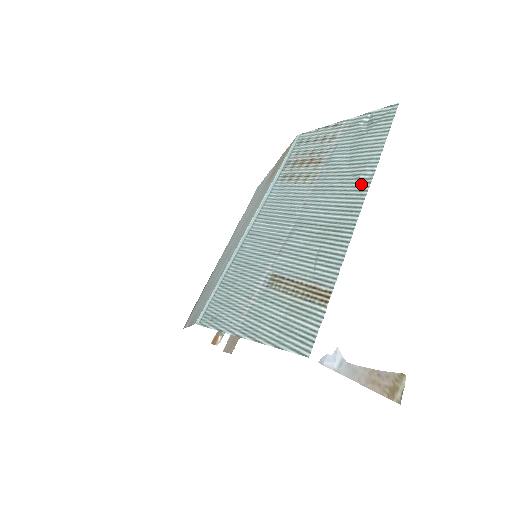
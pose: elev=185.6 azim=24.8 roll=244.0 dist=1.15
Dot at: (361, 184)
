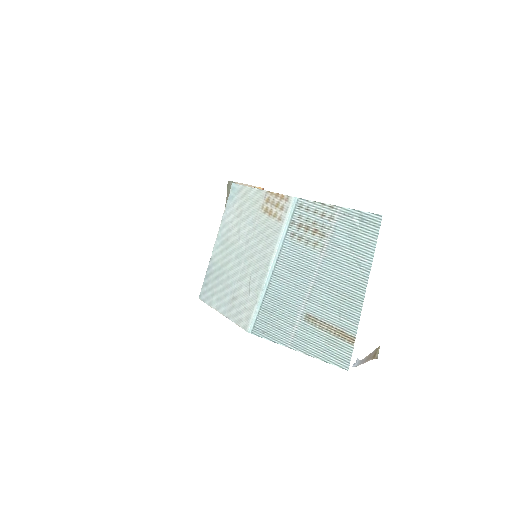
Dot at: (363, 271)
